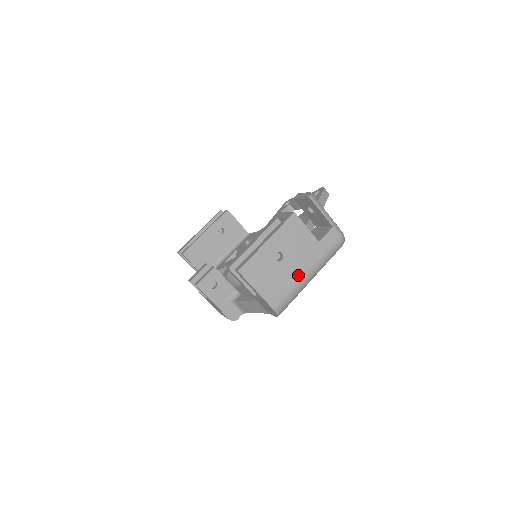
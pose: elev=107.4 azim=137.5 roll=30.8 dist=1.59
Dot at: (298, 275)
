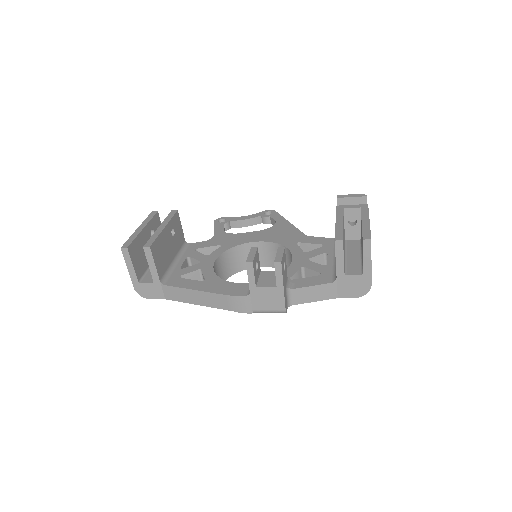
Dot at: occluded
